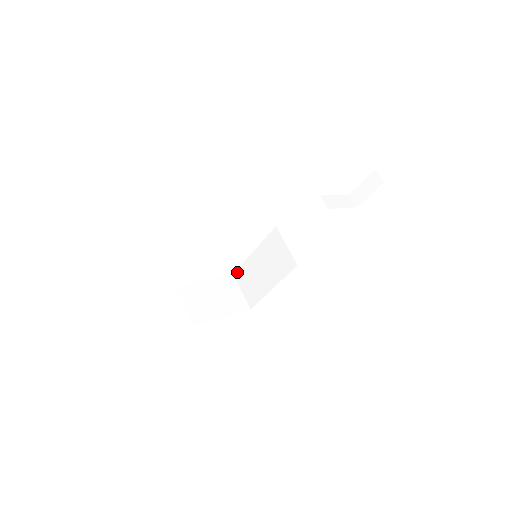
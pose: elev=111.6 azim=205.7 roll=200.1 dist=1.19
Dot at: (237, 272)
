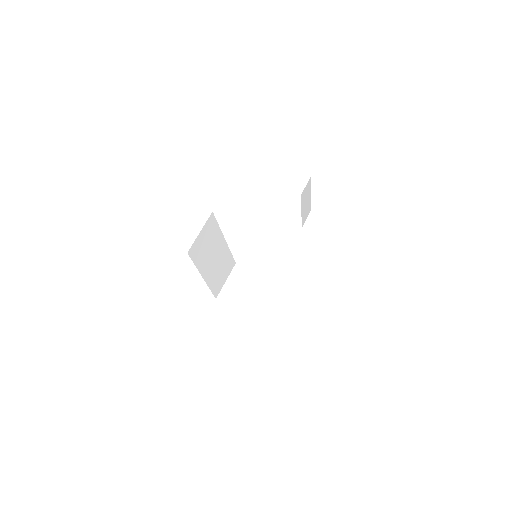
Dot at: occluded
